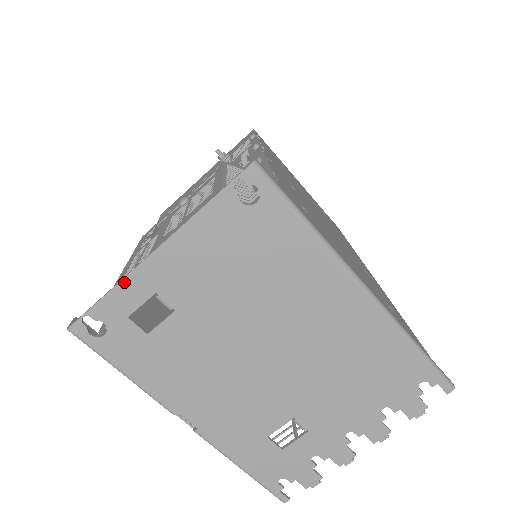
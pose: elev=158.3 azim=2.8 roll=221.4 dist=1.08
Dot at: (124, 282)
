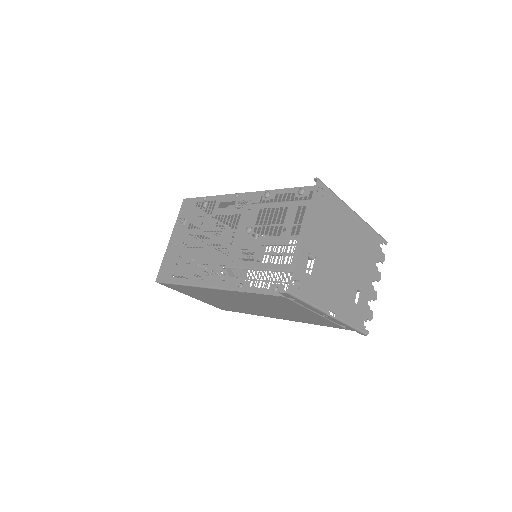
Dot at: (300, 254)
